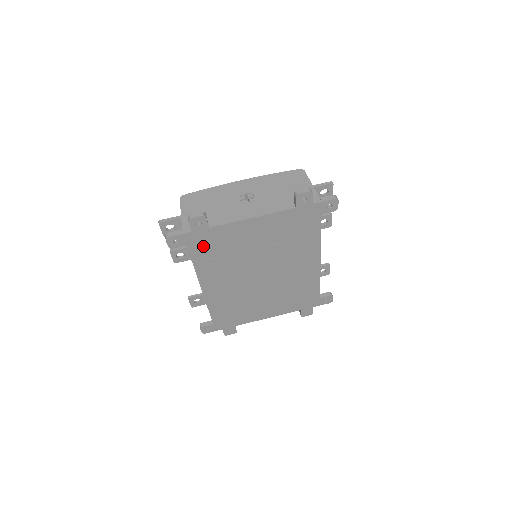
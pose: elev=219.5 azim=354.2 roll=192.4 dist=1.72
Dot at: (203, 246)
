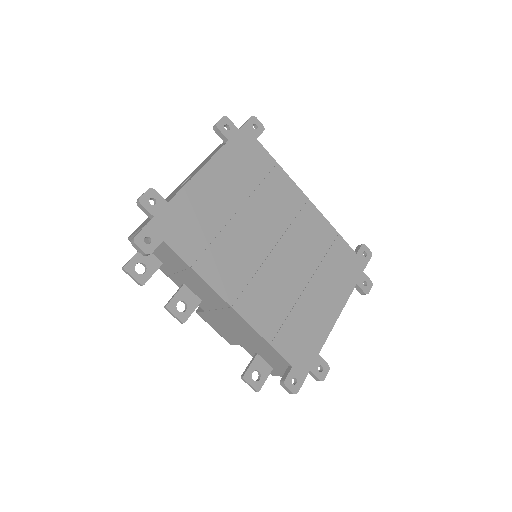
Dot at: (181, 234)
